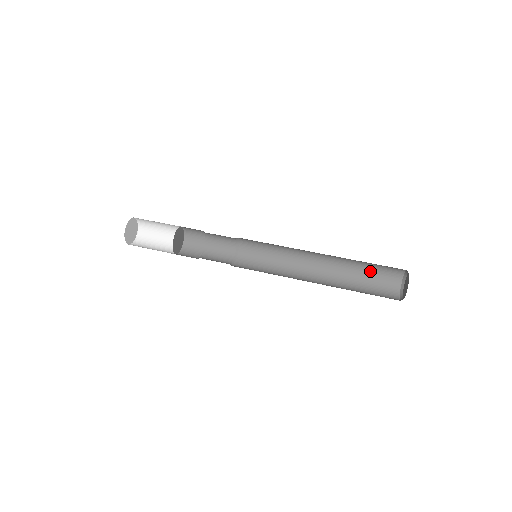
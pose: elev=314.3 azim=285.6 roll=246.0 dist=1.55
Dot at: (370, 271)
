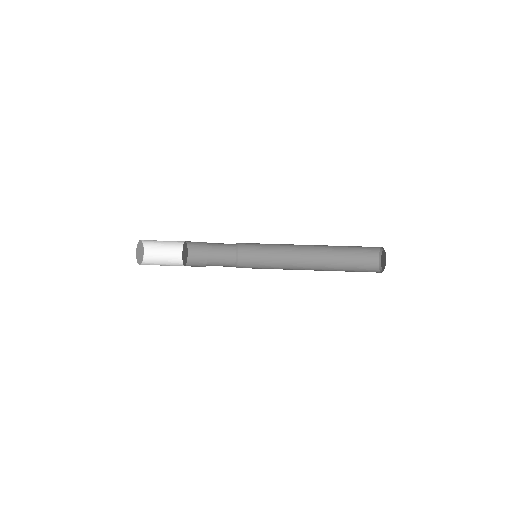
Dot at: (351, 259)
